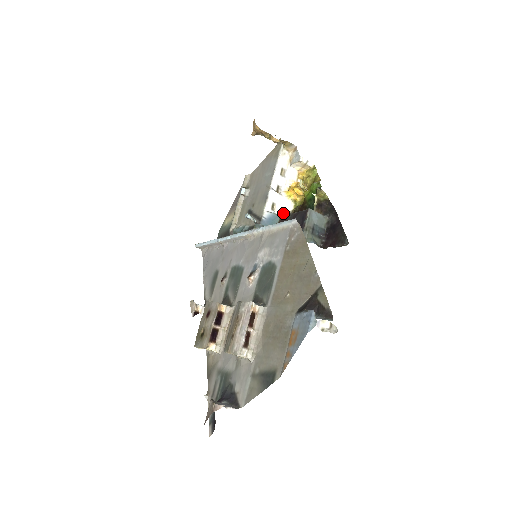
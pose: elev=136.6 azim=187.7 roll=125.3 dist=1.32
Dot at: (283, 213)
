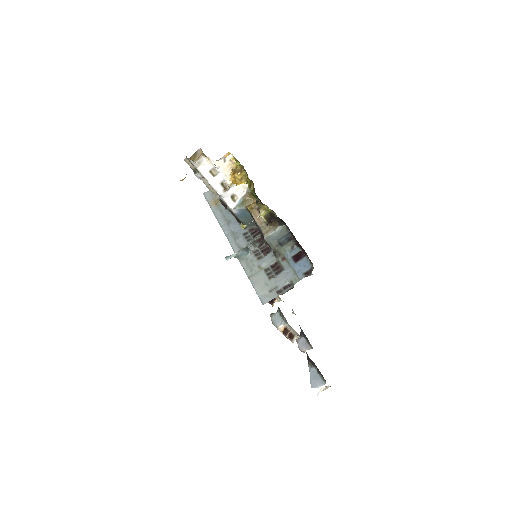
Dot at: (245, 193)
